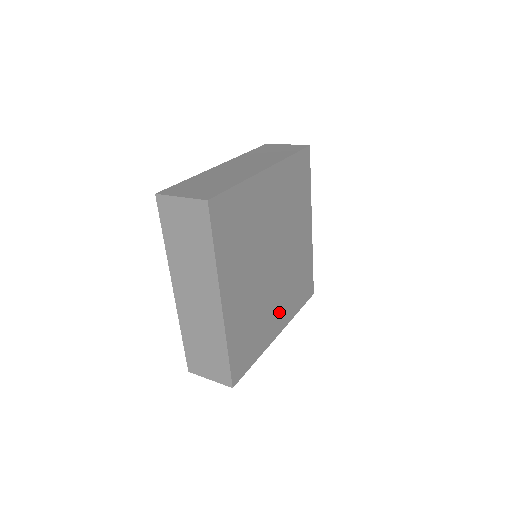
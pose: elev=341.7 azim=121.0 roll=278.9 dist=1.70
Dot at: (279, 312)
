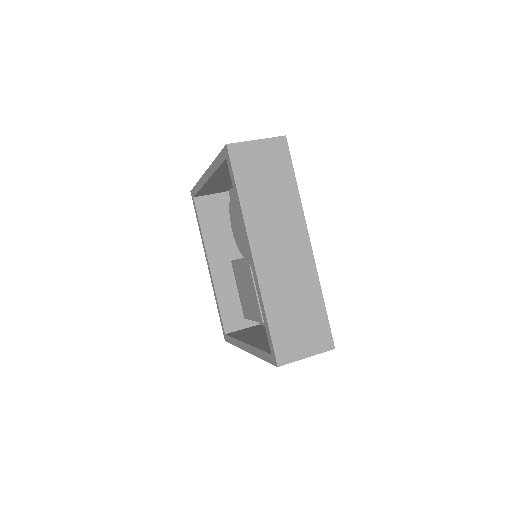
Dot at: occluded
